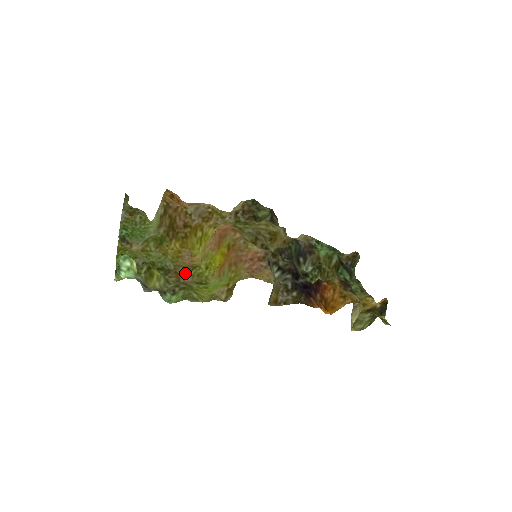
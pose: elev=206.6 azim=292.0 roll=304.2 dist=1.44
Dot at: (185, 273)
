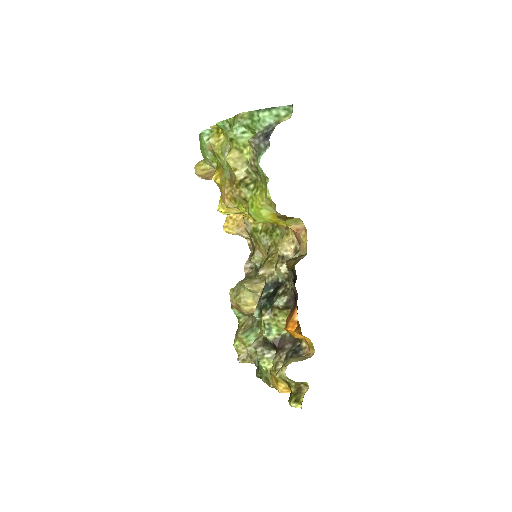
Dot at: occluded
